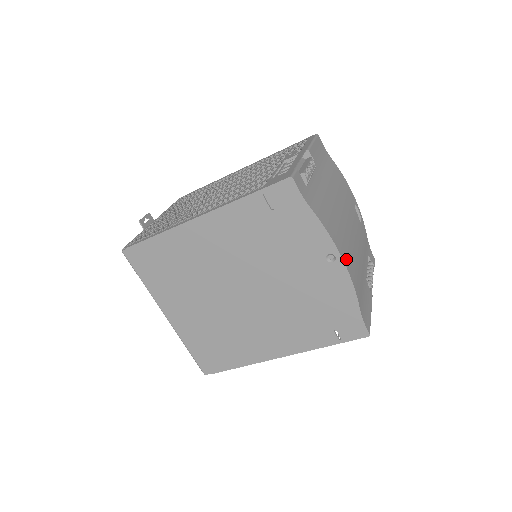
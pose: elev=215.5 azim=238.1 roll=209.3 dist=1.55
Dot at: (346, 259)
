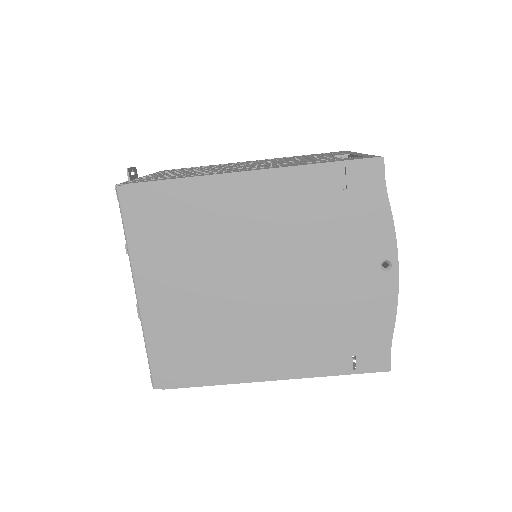
Dot at: occluded
